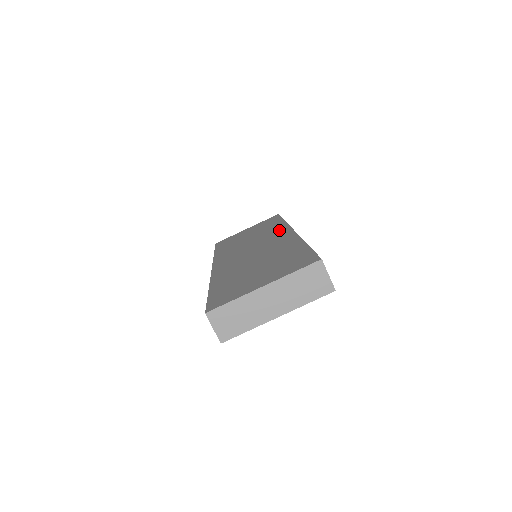
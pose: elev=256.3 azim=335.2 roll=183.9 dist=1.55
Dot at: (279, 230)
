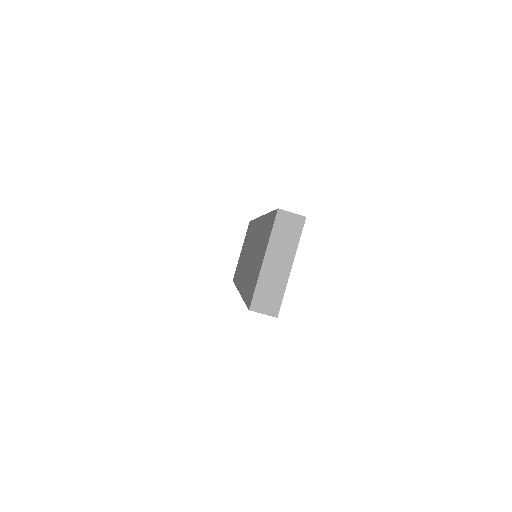
Dot at: (254, 227)
